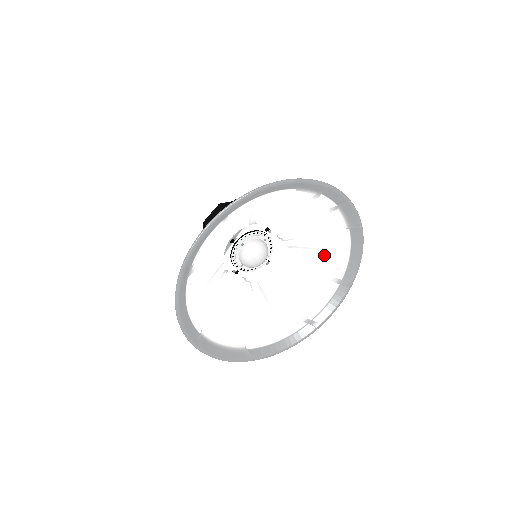
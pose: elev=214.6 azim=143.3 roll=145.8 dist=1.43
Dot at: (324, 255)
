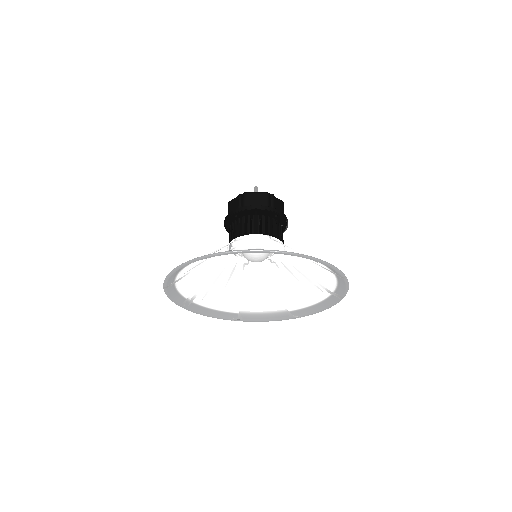
Dot at: occluded
